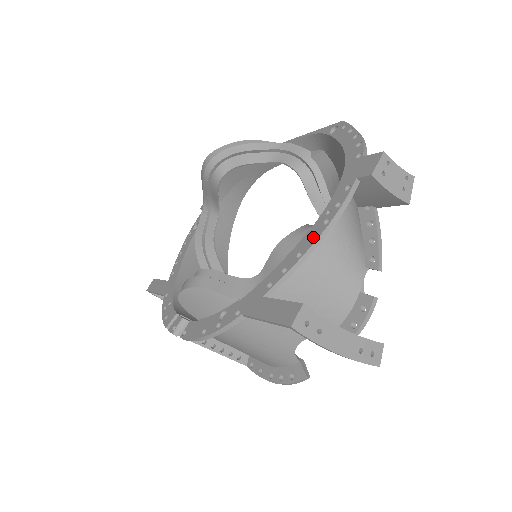
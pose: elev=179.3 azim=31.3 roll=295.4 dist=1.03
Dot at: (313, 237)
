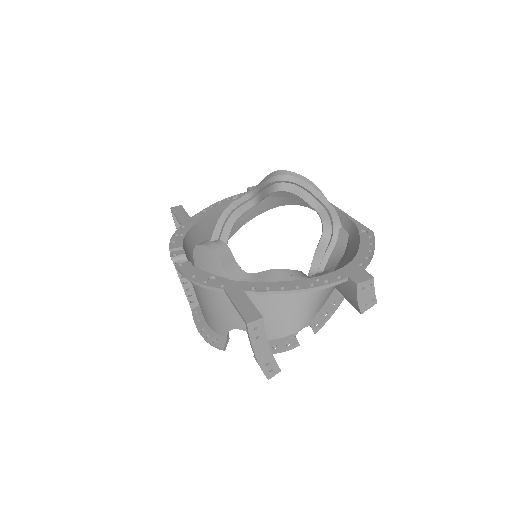
Dot at: (298, 286)
